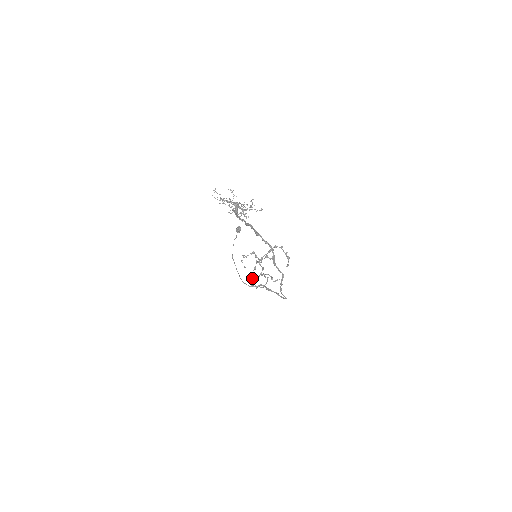
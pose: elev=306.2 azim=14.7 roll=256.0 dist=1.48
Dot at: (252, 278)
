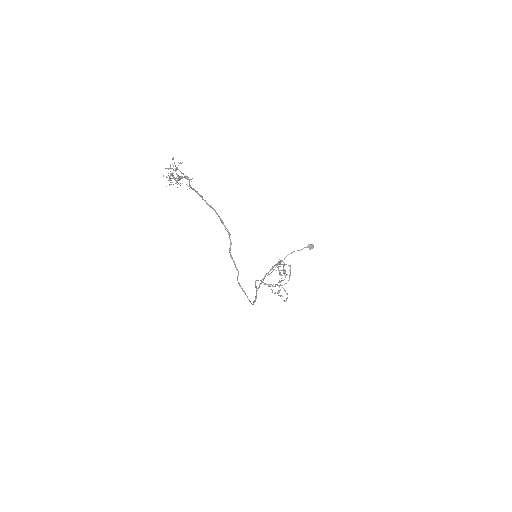
Dot at: (263, 280)
